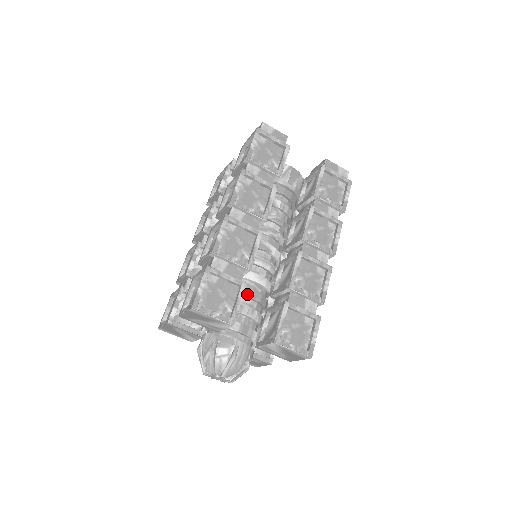
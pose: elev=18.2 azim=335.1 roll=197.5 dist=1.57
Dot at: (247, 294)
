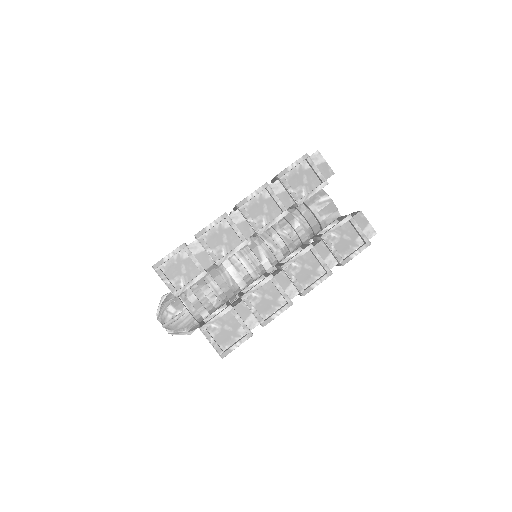
Dot at: (217, 281)
